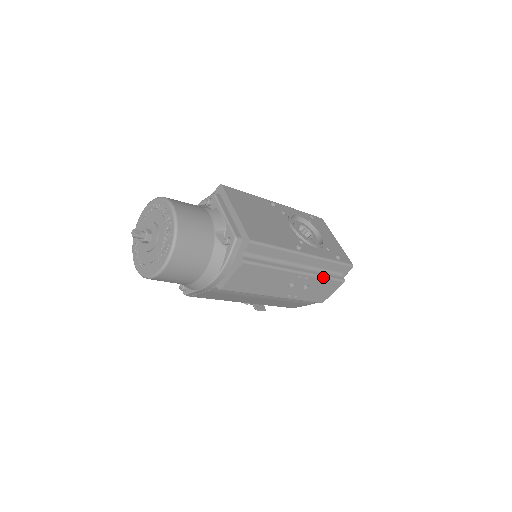
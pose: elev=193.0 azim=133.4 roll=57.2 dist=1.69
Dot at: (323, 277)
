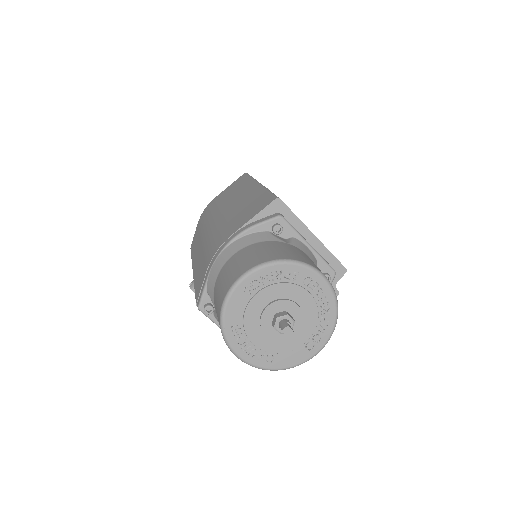
Dot at: occluded
